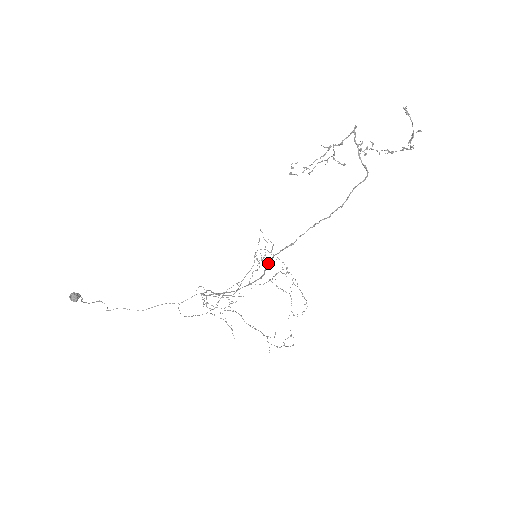
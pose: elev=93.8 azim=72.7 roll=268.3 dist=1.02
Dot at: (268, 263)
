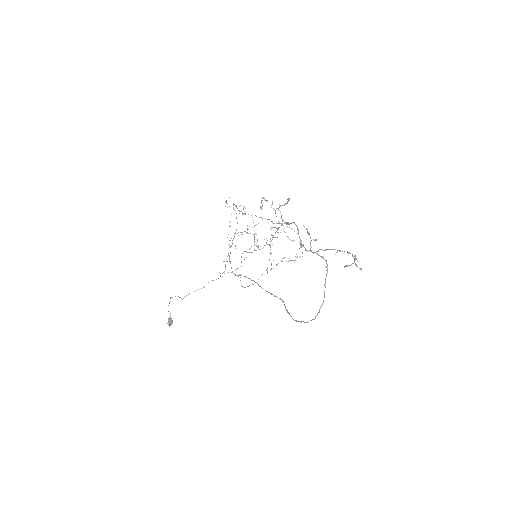
Dot at: (287, 311)
